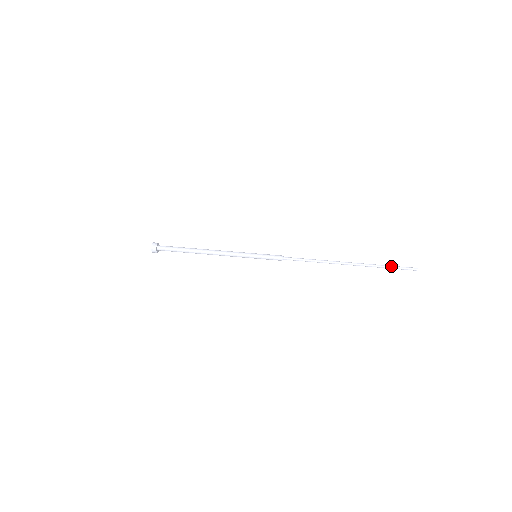
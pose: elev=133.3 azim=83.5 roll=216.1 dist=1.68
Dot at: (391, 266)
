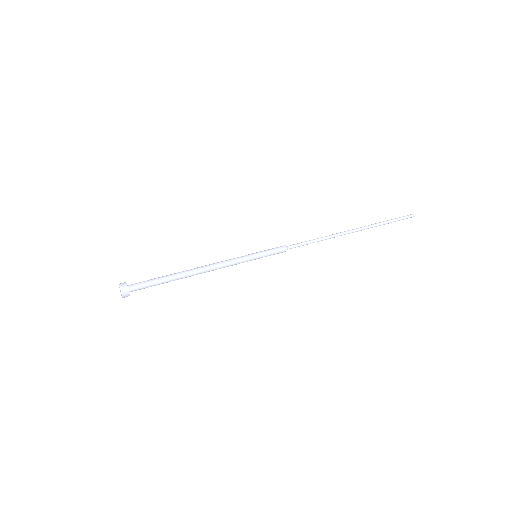
Dot at: (393, 220)
